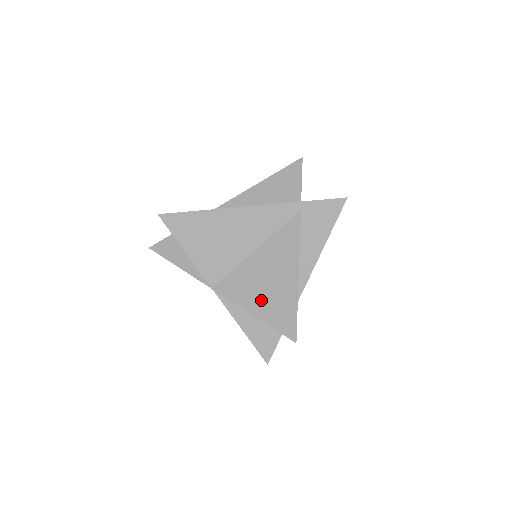
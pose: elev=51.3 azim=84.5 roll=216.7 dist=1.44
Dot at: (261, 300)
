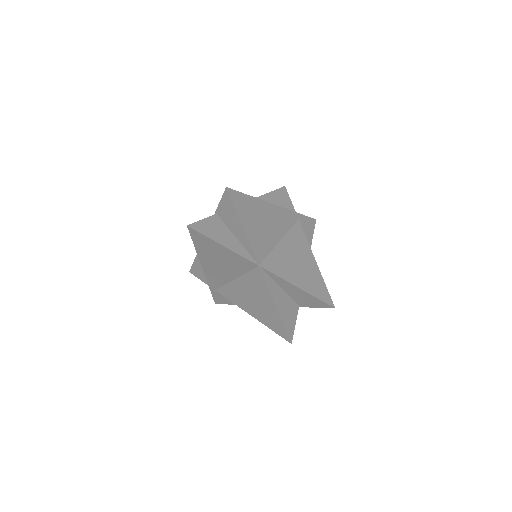
Dot at: (300, 277)
